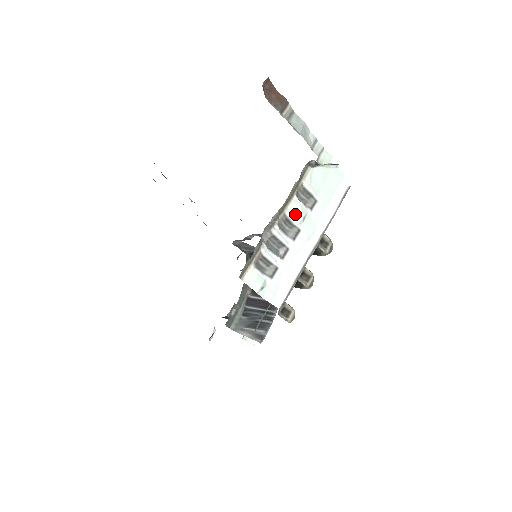
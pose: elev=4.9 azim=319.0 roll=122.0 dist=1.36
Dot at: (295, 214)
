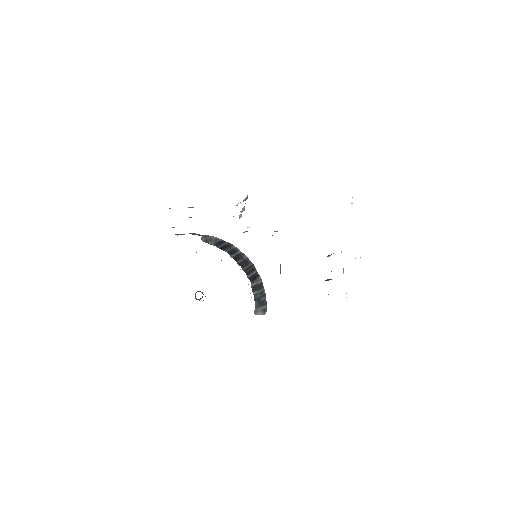
Dot at: occluded
